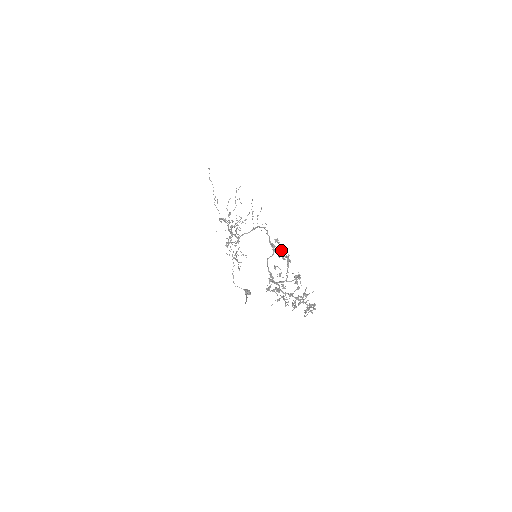
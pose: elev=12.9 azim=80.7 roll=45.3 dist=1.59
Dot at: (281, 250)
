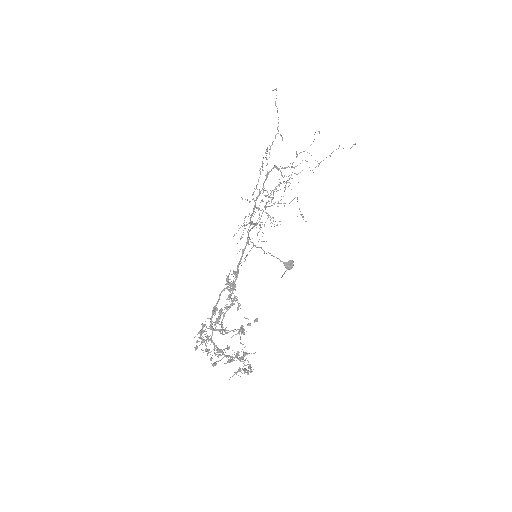
Dot at: (231, 290)
